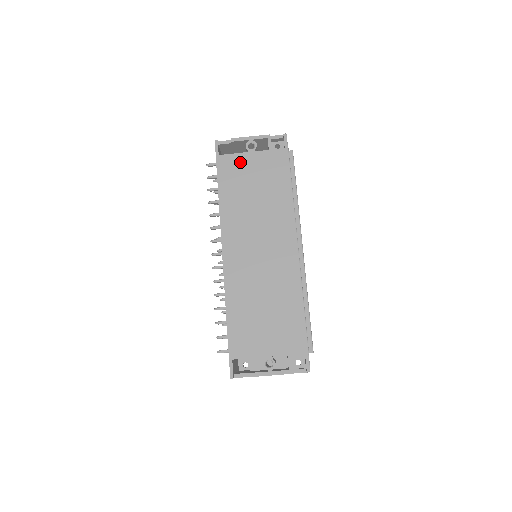
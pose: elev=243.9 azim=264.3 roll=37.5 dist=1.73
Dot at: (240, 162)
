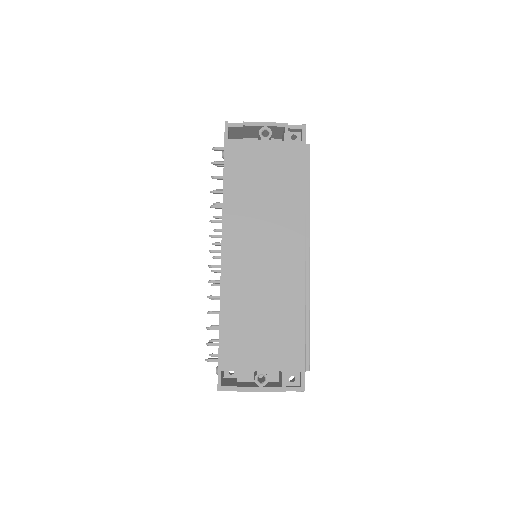
Dot at: (251, 150)
